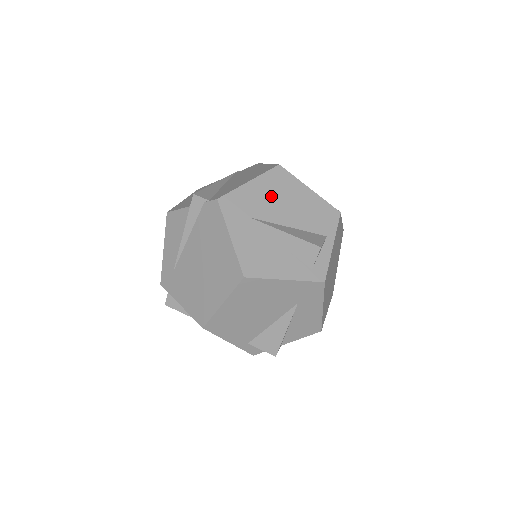
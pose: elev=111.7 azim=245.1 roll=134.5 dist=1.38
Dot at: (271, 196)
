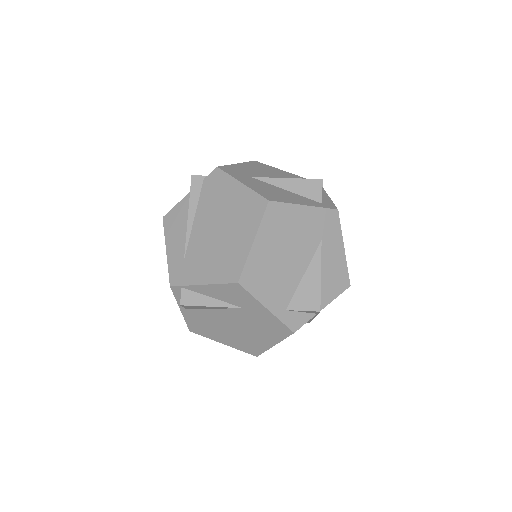
Dot at: (260, 171)
